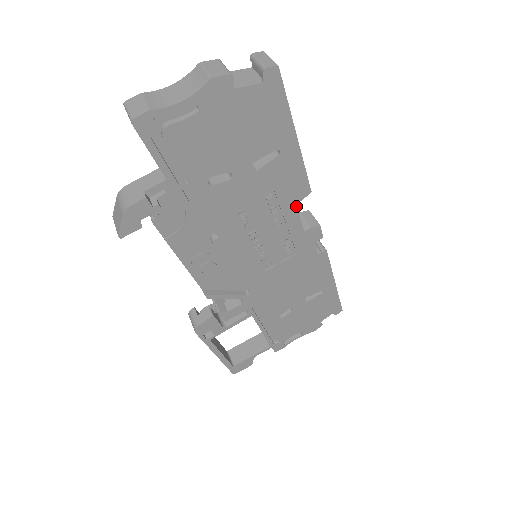
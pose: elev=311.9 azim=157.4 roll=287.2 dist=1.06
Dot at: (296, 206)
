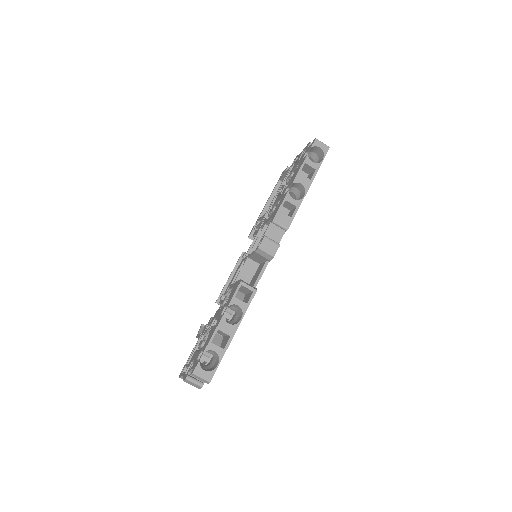
Dot at: occluded
